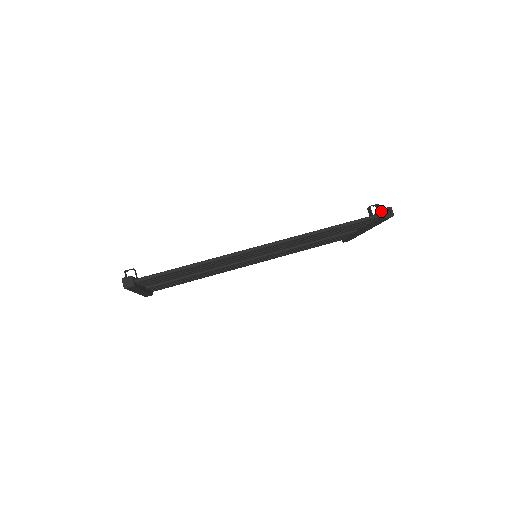
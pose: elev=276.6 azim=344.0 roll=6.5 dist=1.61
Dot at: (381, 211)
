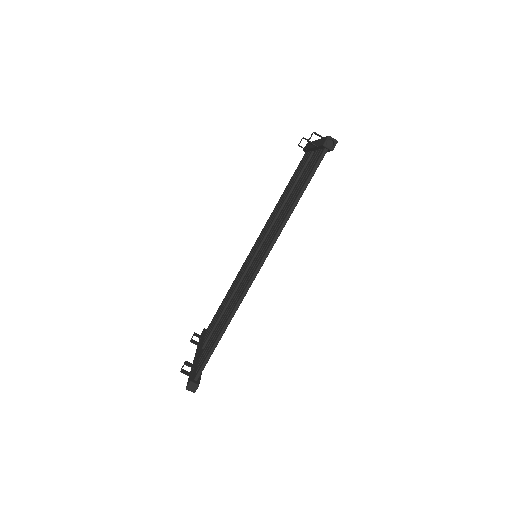
Dot at: (323, 147)
